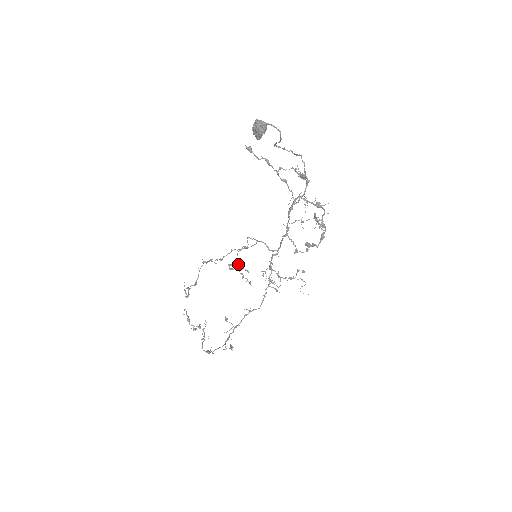
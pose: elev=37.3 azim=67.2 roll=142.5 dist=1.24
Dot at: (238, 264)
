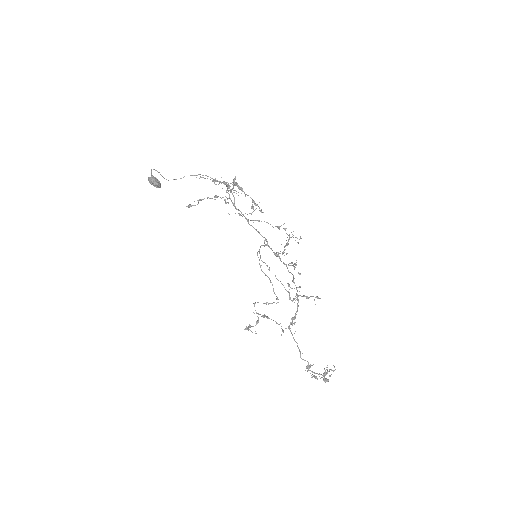
Dot at: occluded
